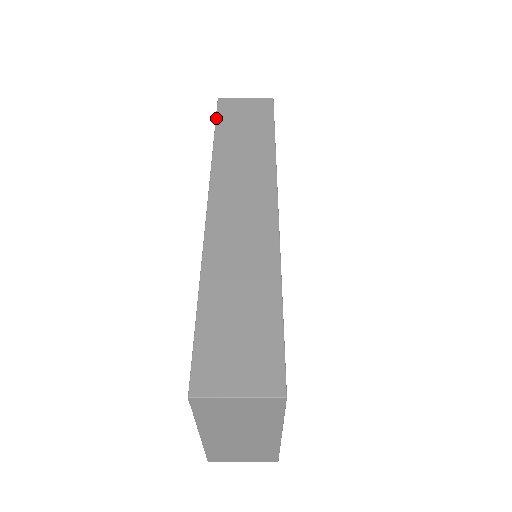
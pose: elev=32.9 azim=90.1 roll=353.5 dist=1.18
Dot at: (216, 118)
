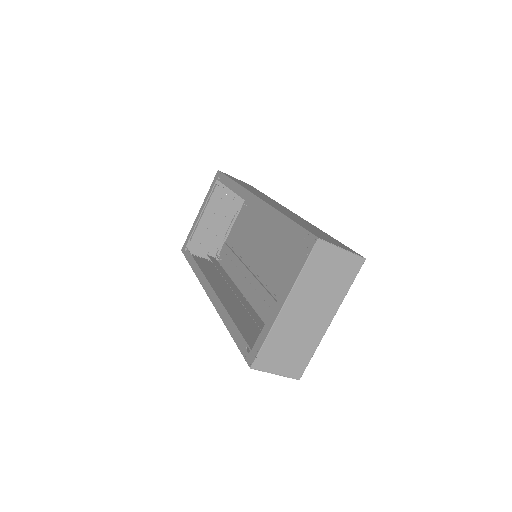
Dot at: (225, 175)
